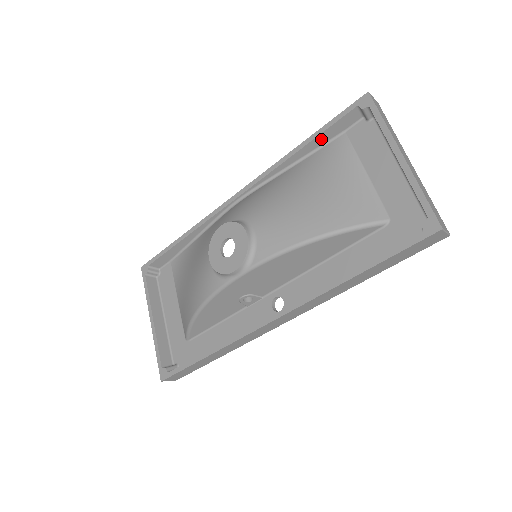
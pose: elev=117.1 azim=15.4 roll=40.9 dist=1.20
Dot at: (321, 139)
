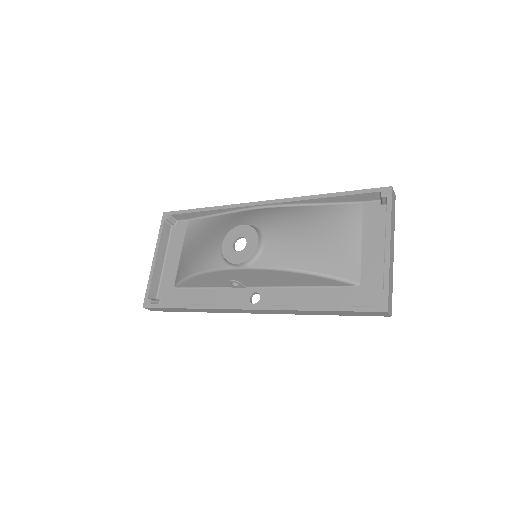
Dot at: (344, 198)
